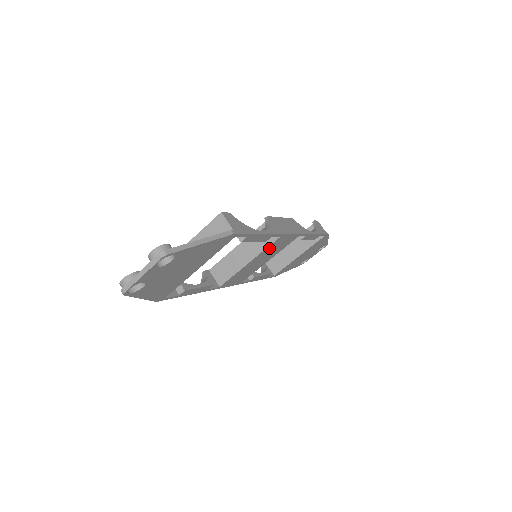
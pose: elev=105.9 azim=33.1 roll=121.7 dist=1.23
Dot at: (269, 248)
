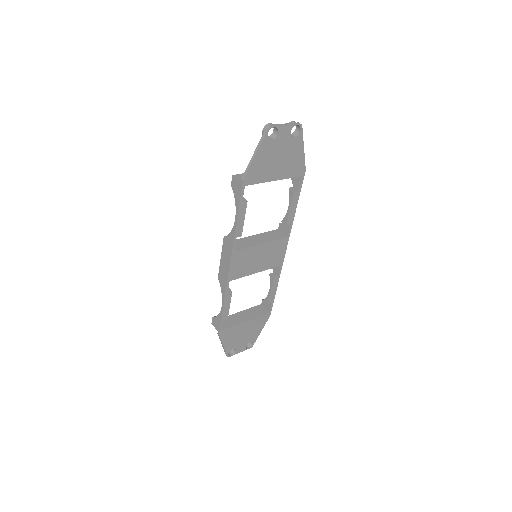
Dot at: (275, 245)
